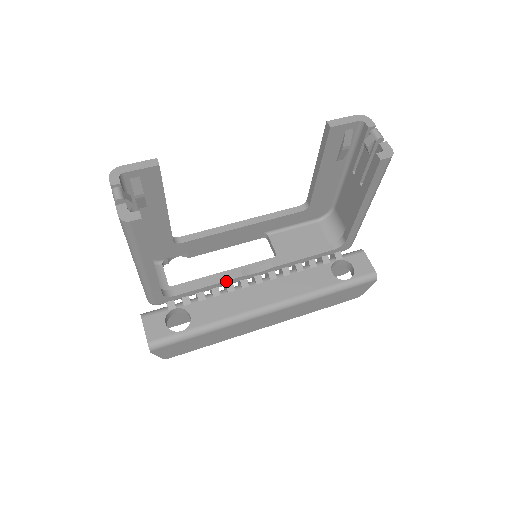
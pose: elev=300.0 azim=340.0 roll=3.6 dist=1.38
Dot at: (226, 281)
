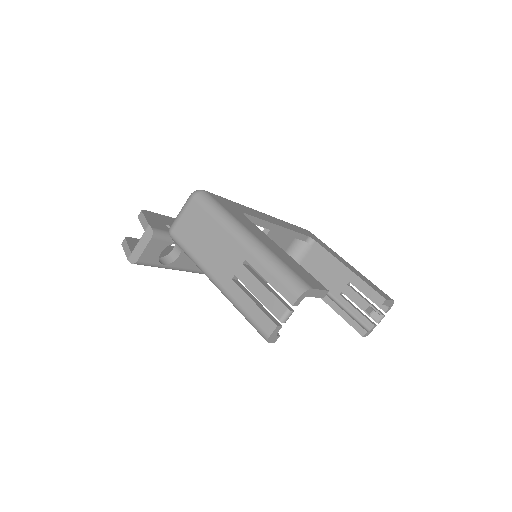
Dot at: occluded
